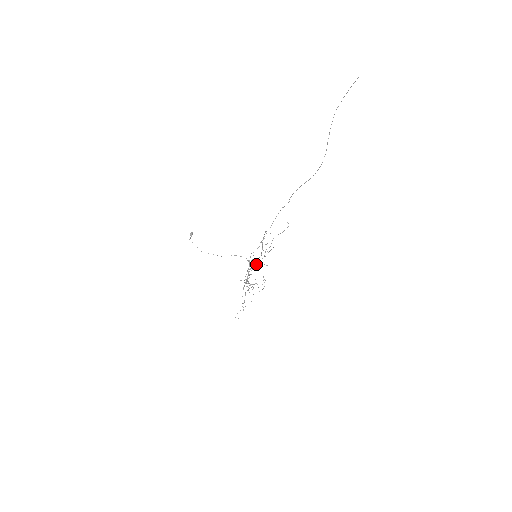
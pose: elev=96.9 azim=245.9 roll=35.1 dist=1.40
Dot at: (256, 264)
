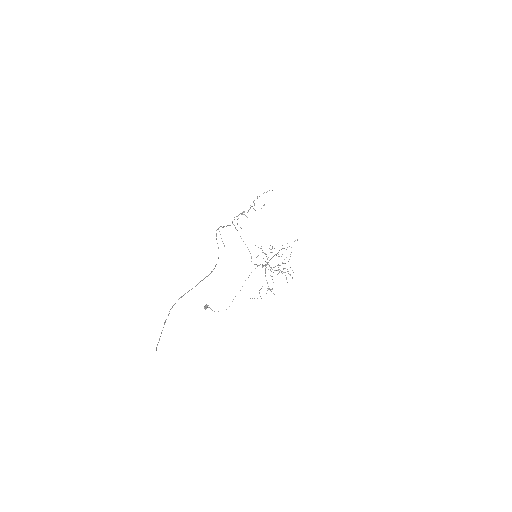
Dot at: (254, 205)
